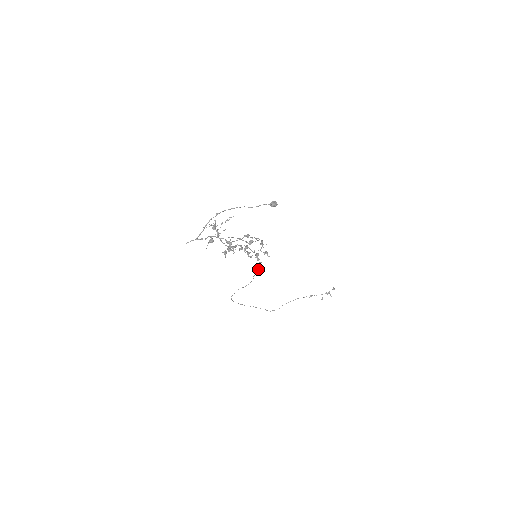
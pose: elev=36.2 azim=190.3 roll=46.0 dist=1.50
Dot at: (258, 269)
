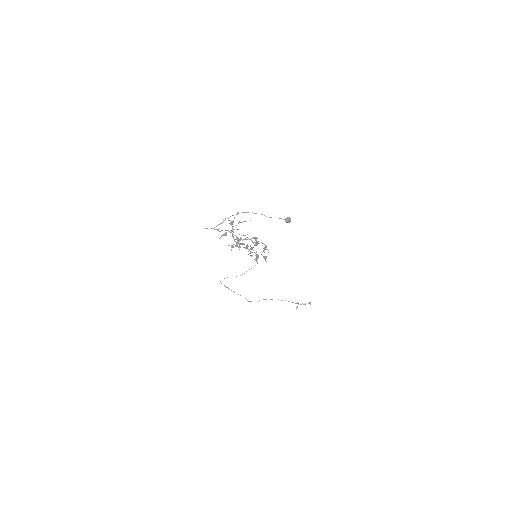
Dot at: occluded
